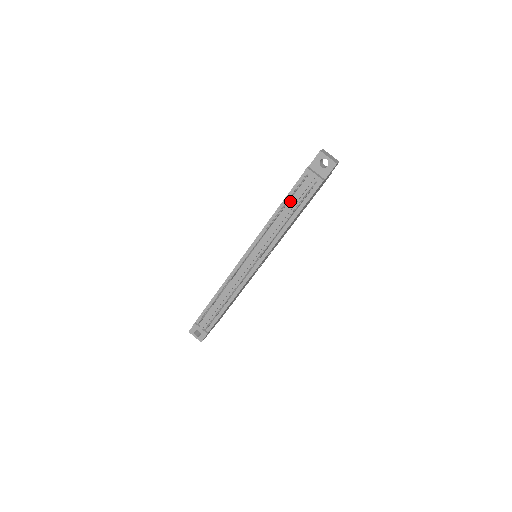
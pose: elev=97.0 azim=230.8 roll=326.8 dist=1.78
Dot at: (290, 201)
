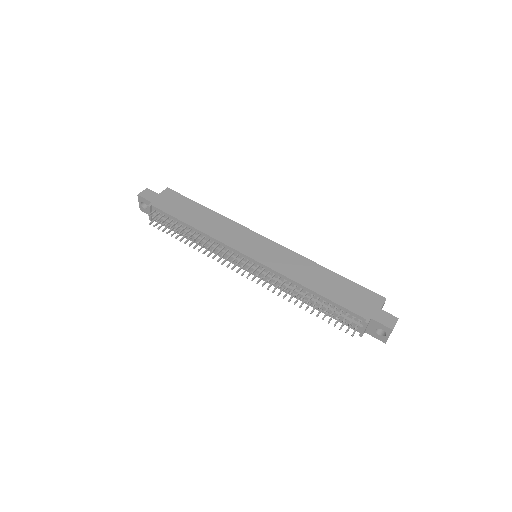
Dot at: (326, 303)
